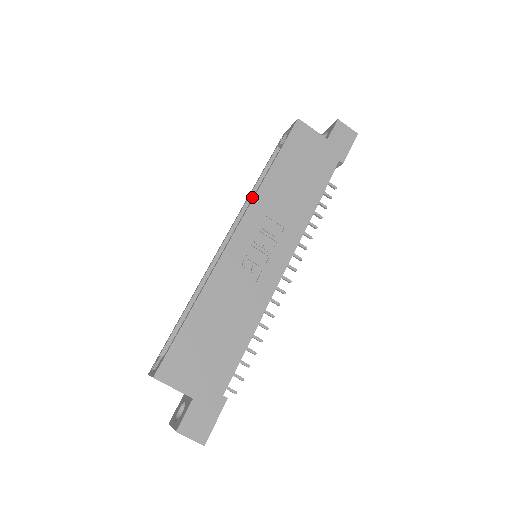
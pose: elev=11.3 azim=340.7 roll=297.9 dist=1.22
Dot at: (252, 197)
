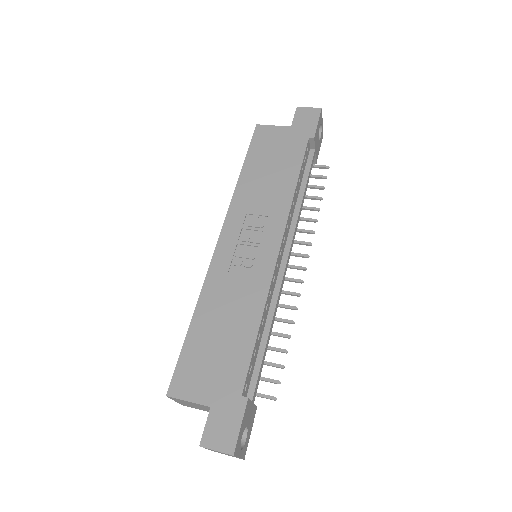
Dot at: occluded
